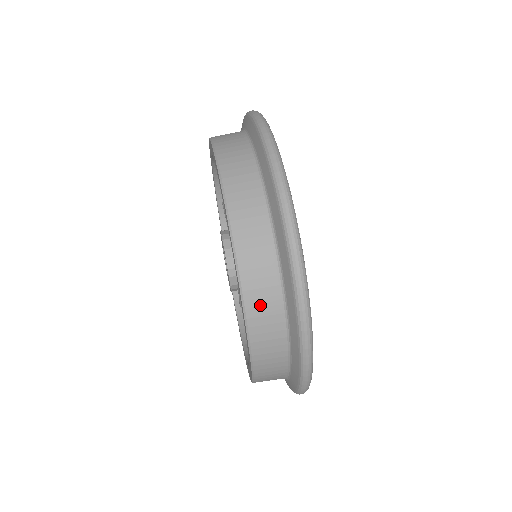
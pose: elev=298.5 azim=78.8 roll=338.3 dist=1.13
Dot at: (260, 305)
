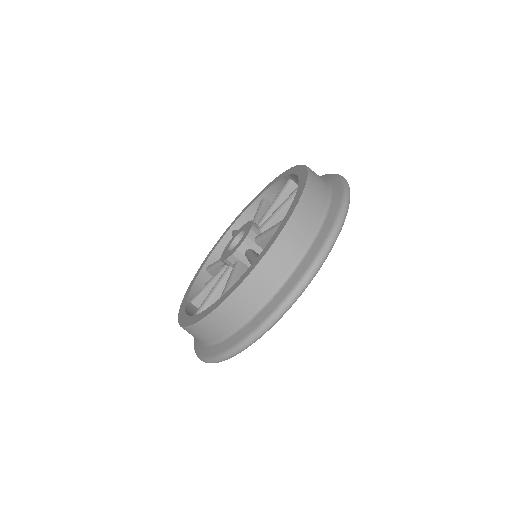
Dot at: (247, 297)
